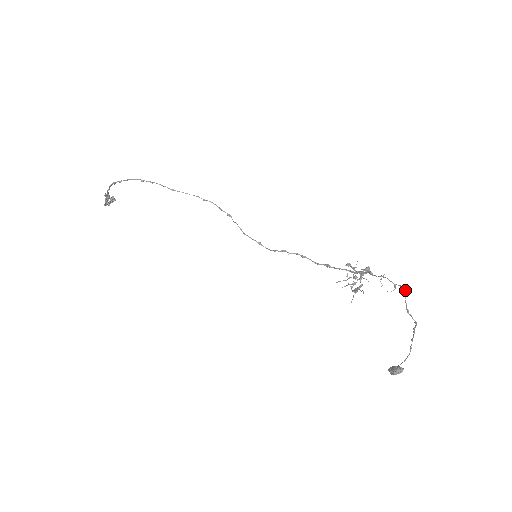
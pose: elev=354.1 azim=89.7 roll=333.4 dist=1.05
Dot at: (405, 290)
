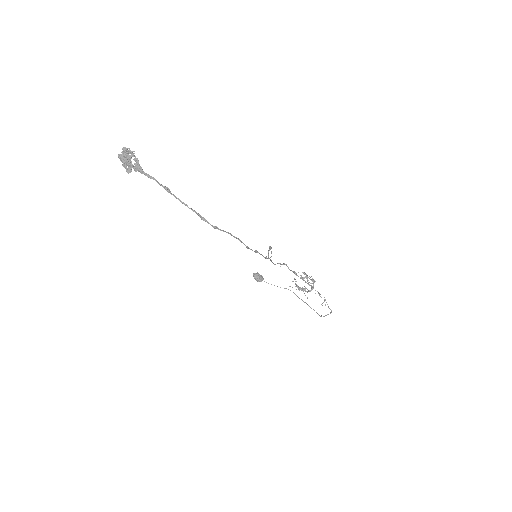
Dot at: occluded
